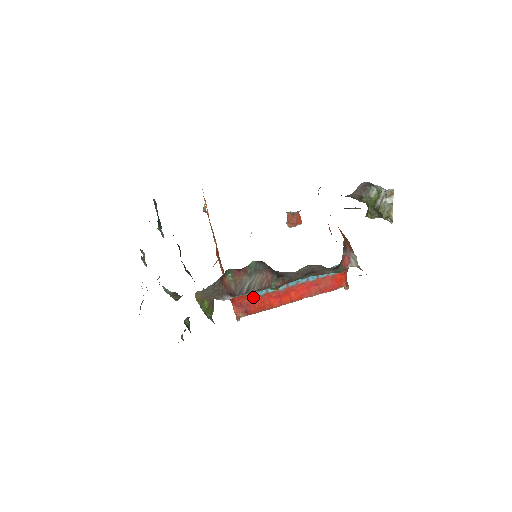
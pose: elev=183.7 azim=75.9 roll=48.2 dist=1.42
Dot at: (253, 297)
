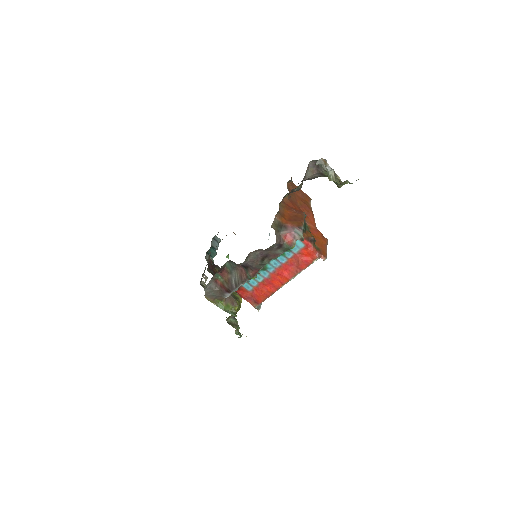
Dot at: (252, 289)
